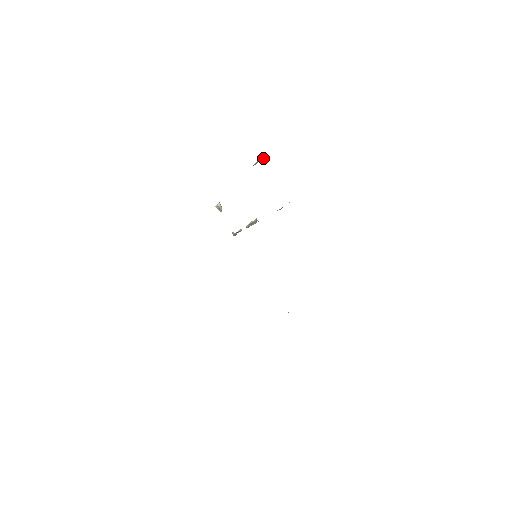
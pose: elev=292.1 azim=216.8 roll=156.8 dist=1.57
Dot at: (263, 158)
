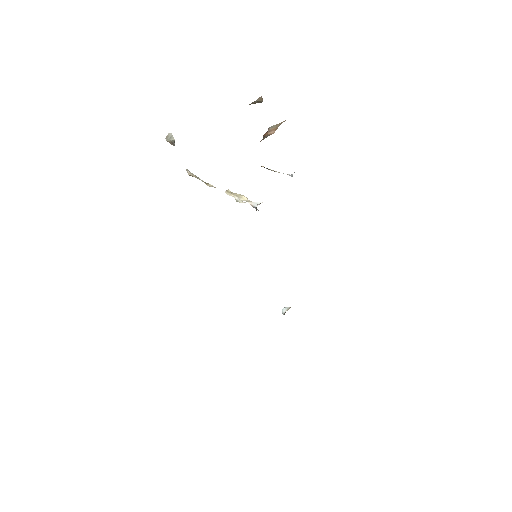
Dot at: (256, 101)
